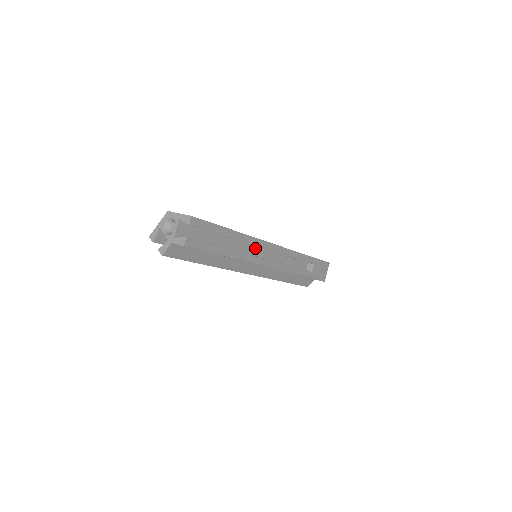
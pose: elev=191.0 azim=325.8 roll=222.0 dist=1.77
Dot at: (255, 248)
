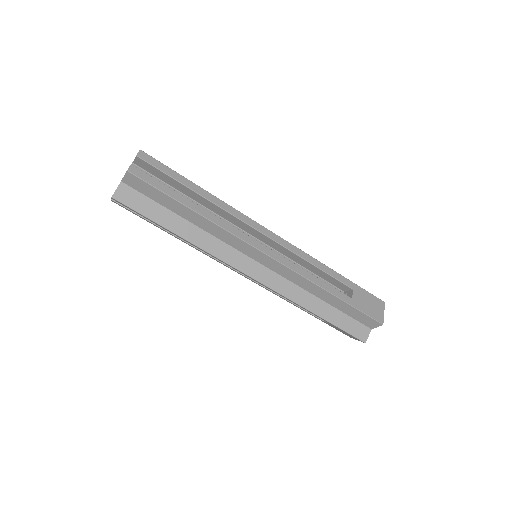
Dot at: occluded
